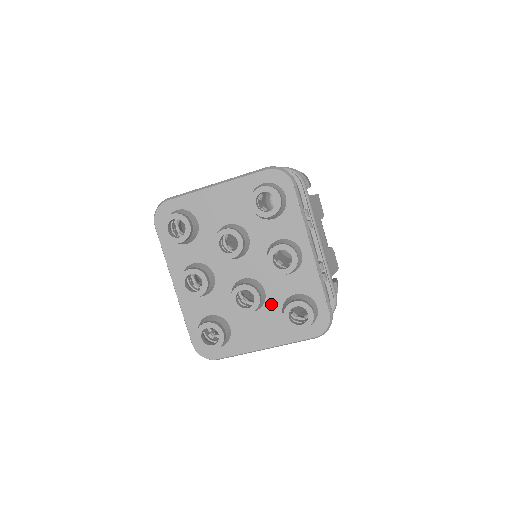
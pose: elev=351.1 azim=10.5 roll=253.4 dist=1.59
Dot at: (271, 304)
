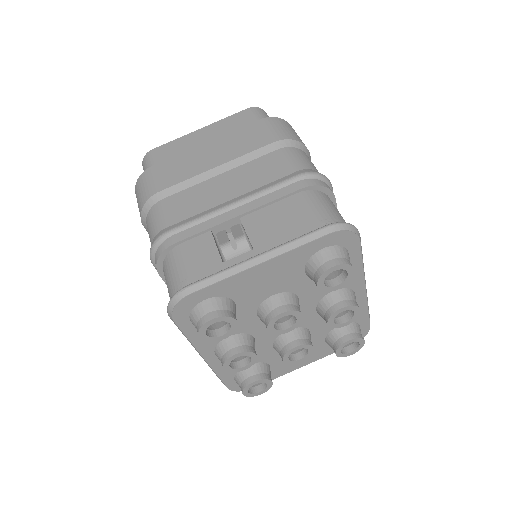
Dot at: (315, 338)
